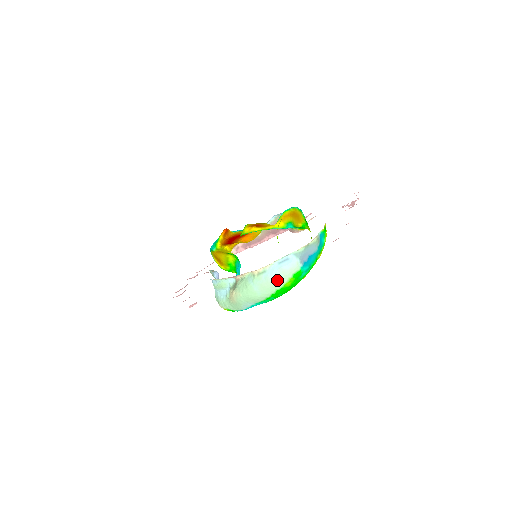
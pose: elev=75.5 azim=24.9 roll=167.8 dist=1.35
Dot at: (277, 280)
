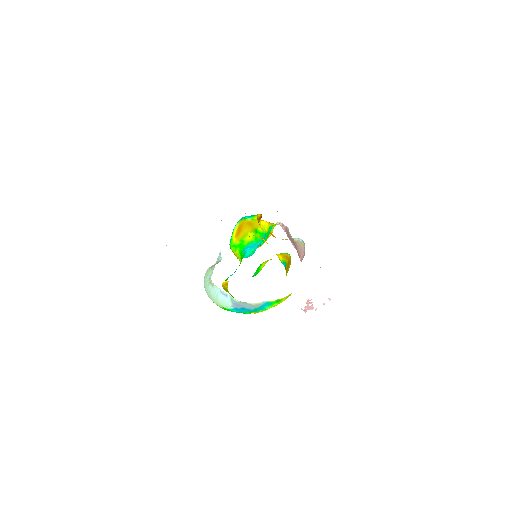
Dot at: (213, 299)
